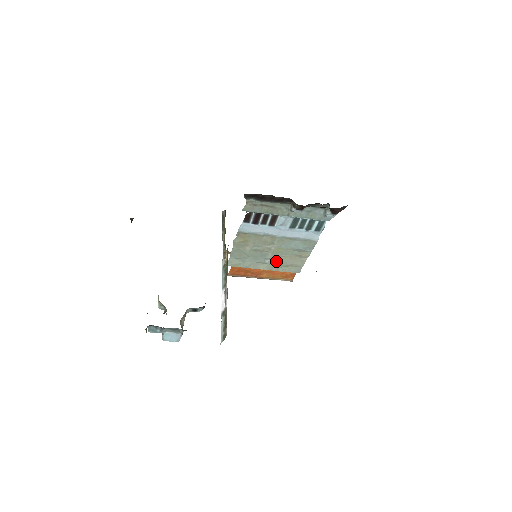
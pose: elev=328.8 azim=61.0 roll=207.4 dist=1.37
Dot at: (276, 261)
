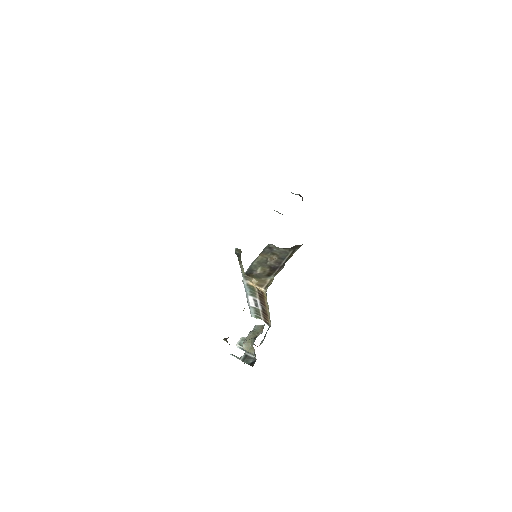
Dot at: occluded
